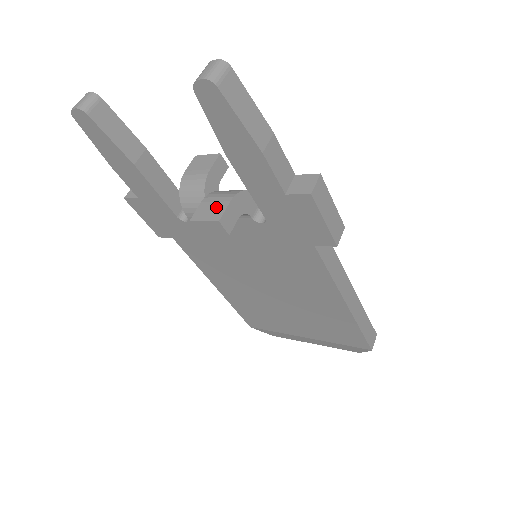
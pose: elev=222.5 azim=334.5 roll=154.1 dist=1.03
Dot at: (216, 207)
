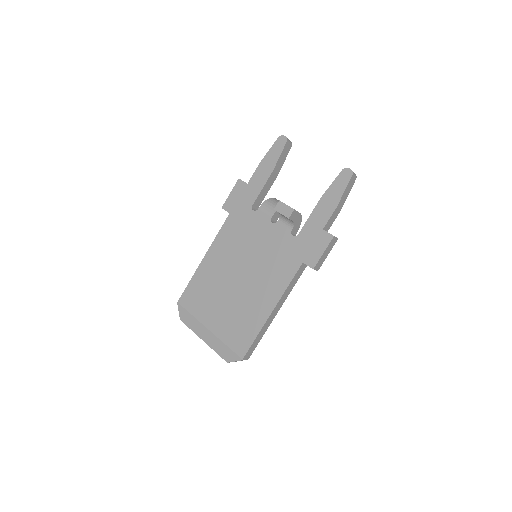
Dot at: occluded
